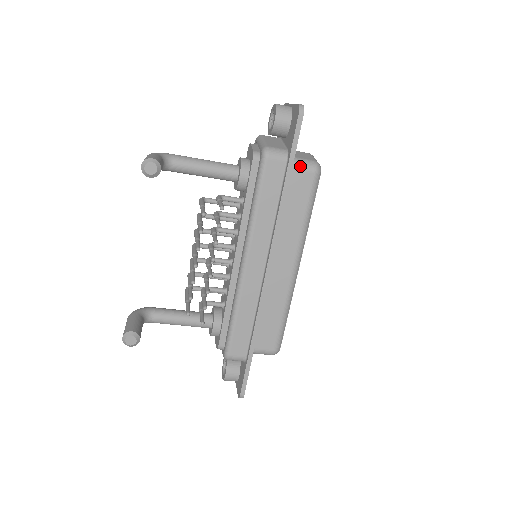
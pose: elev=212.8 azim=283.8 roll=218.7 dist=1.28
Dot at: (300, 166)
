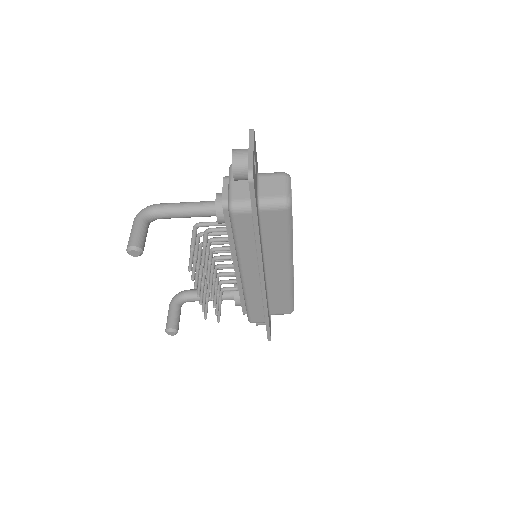
Dot at: (269, 207)
